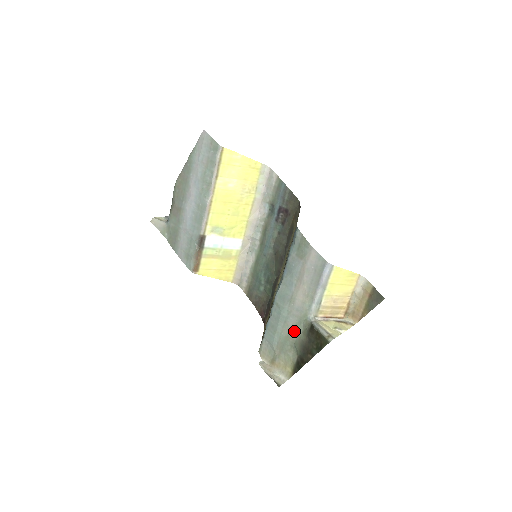
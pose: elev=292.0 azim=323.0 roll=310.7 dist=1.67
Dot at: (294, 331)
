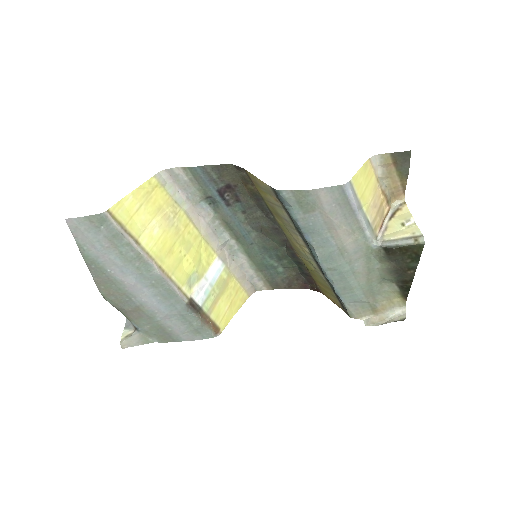
Dot at: (370, 270)
